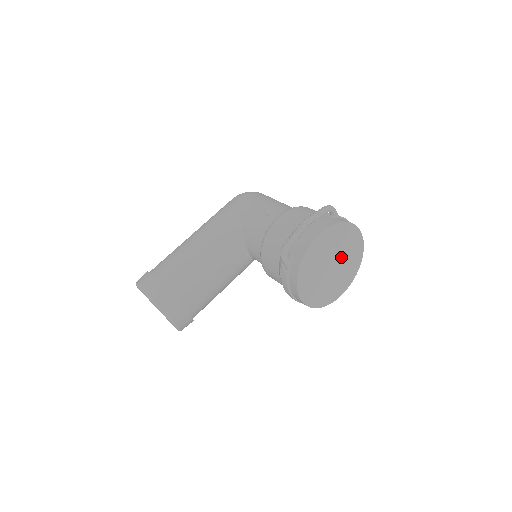
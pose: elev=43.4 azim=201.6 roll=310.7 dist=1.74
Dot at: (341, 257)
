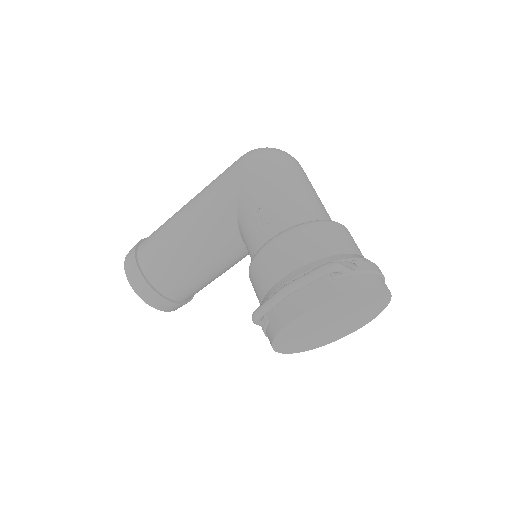
Dot at: (348, 313)
